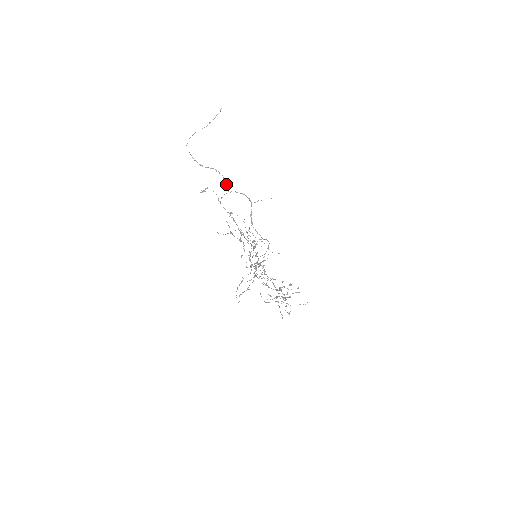
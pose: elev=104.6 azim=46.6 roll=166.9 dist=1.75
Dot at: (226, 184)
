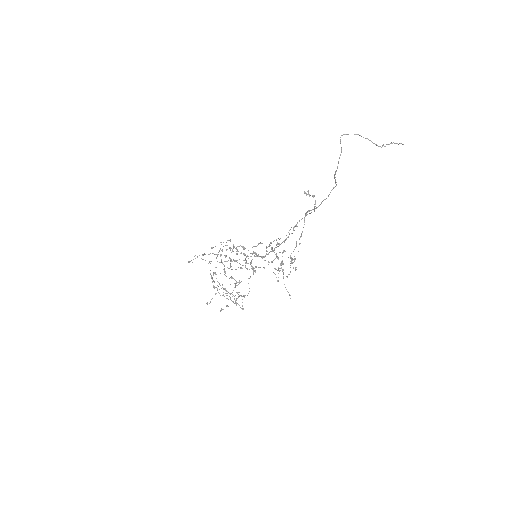
Dot at: occluded
